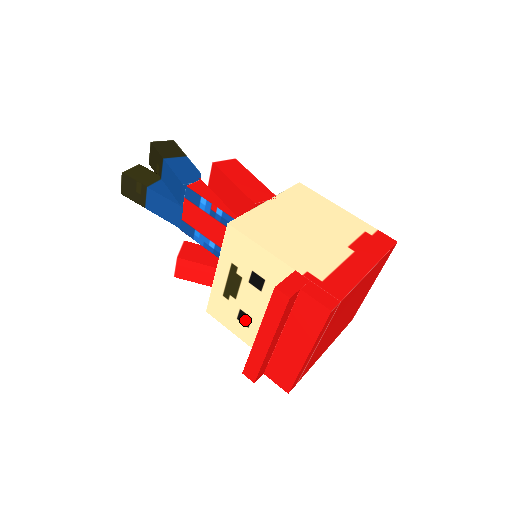
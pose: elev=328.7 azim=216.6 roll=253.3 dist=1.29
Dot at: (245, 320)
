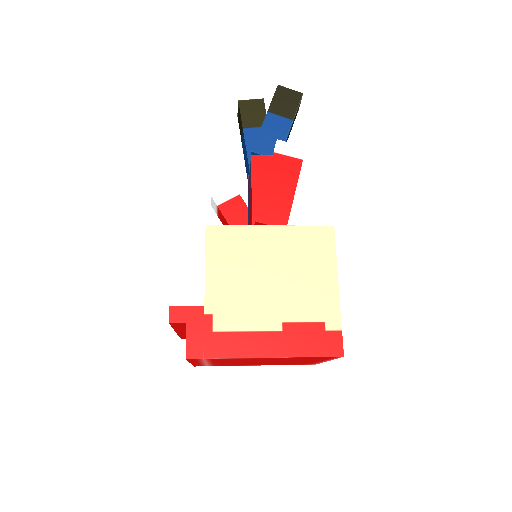
Dot at: occluded
